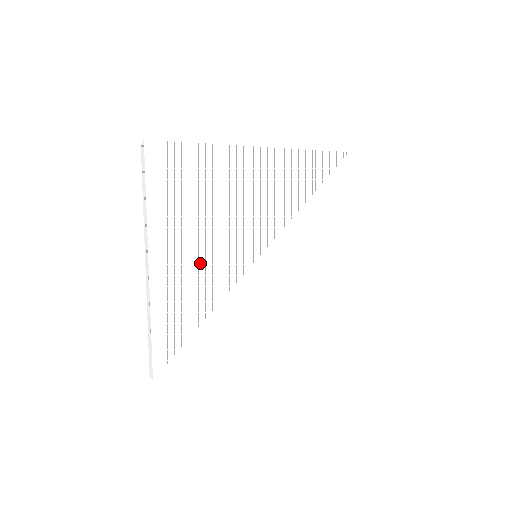
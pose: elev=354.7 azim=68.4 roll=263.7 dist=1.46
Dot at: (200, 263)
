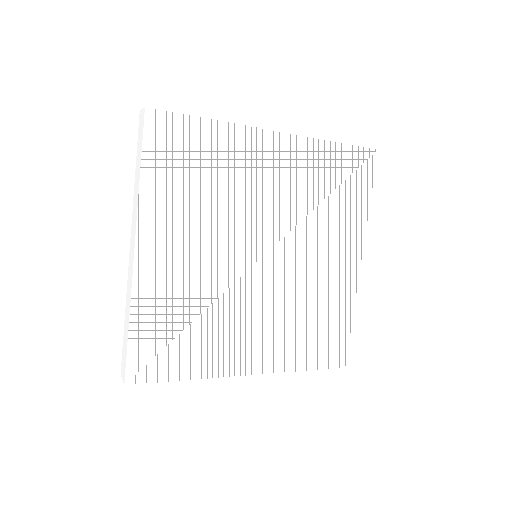
Dot at: (193, 261)
